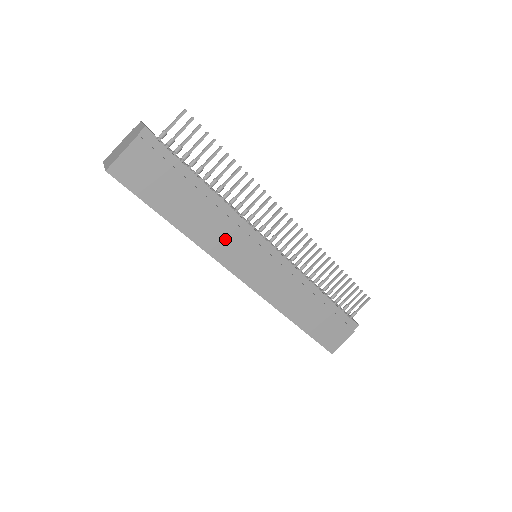
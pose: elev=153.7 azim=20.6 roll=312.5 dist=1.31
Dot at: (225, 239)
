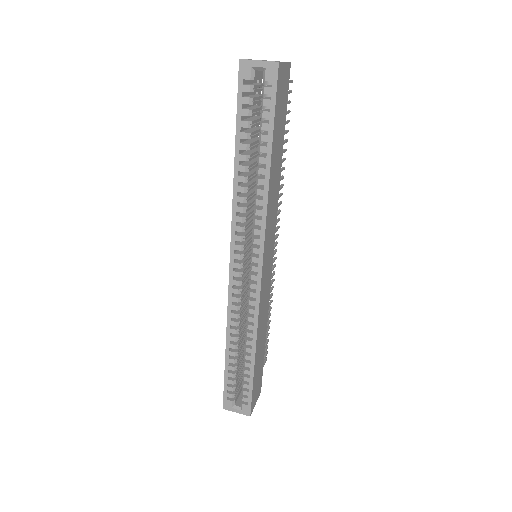
Dot at: (272, 213)
